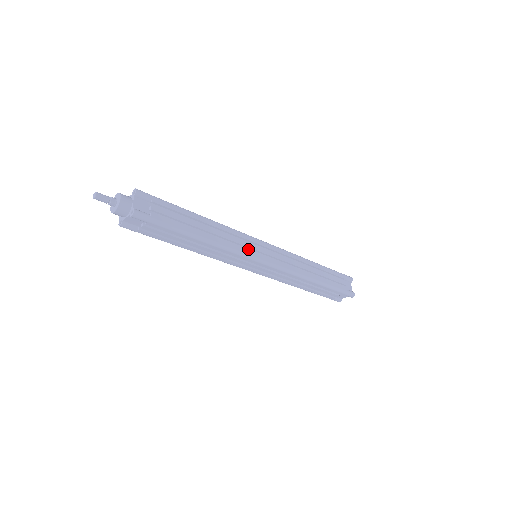
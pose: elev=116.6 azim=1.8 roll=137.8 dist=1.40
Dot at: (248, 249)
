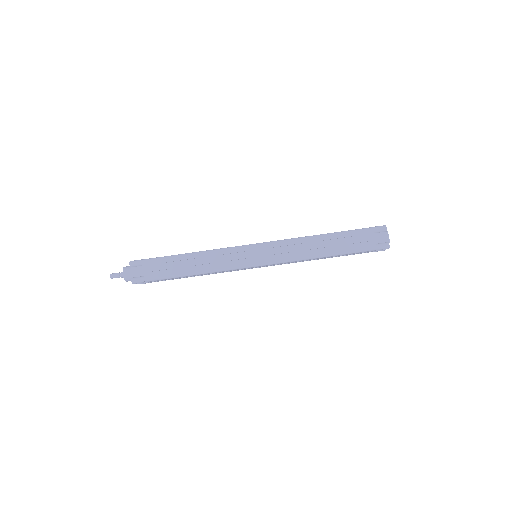
Dot at: (238, 260)
